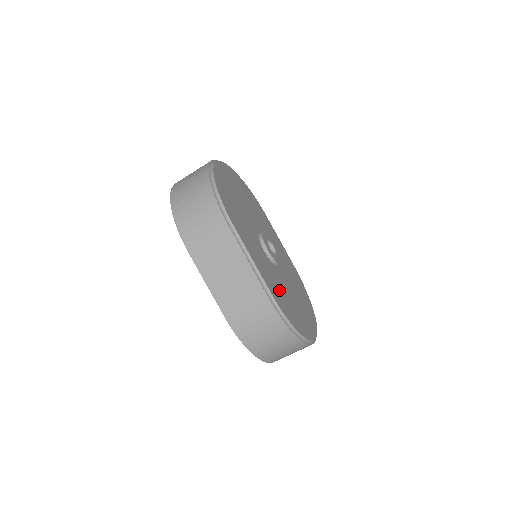
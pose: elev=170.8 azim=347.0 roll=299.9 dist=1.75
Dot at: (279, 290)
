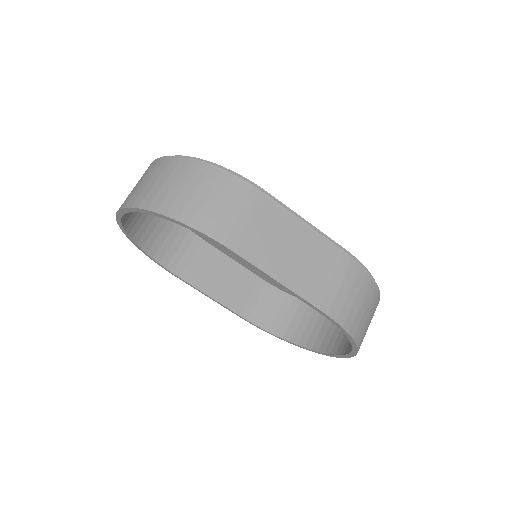
Dot at: occluded
